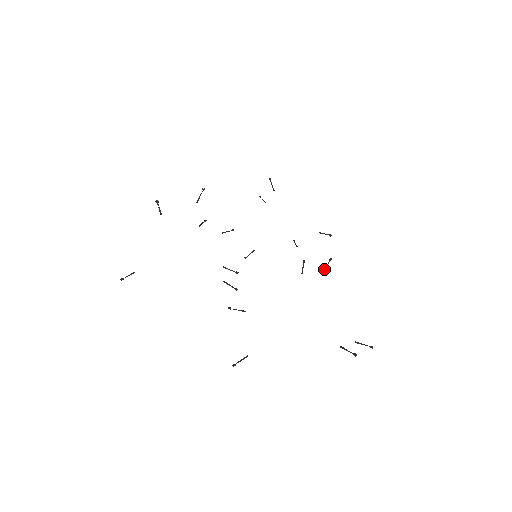
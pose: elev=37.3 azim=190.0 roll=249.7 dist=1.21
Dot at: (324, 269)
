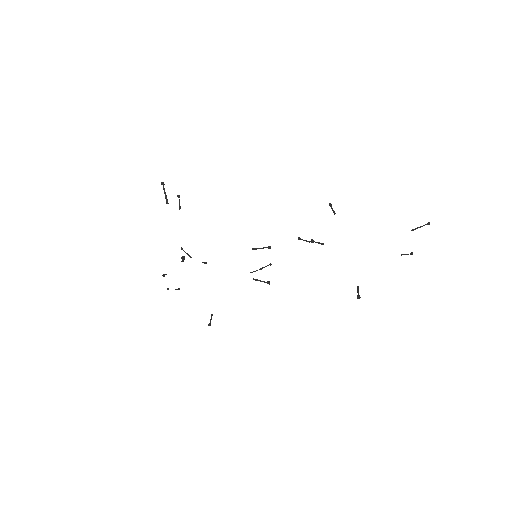
Dot at: (333, 211)
